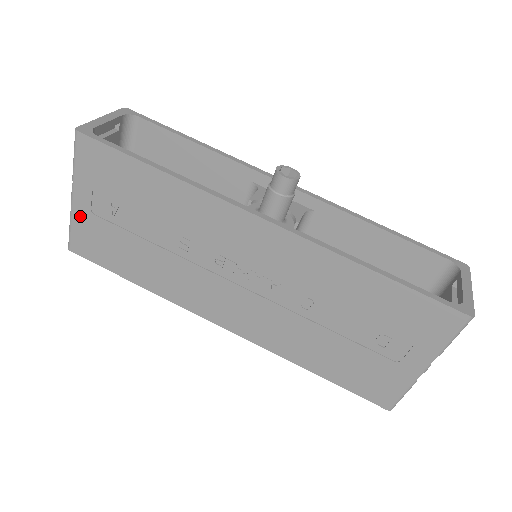
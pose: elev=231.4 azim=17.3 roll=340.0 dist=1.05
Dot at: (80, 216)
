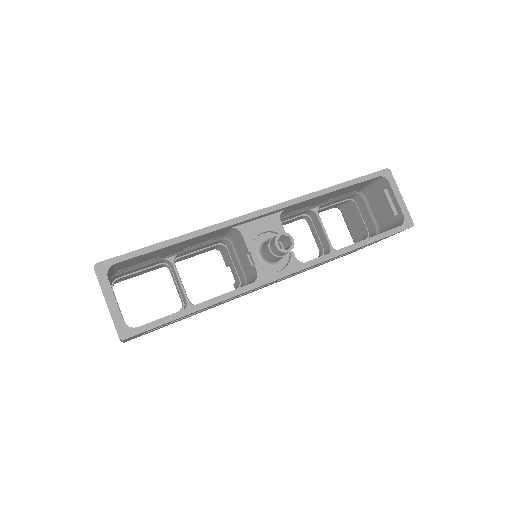
Dot at: occluded
